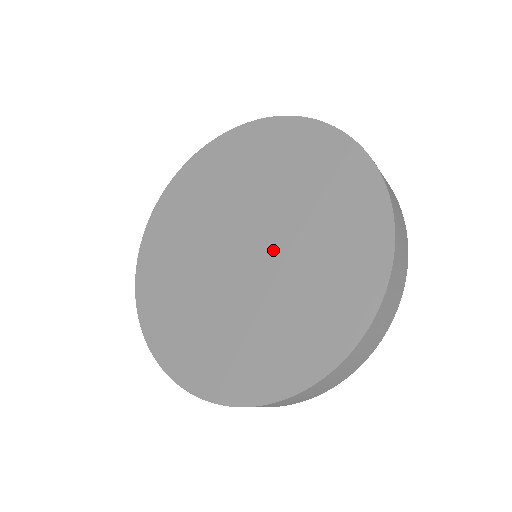
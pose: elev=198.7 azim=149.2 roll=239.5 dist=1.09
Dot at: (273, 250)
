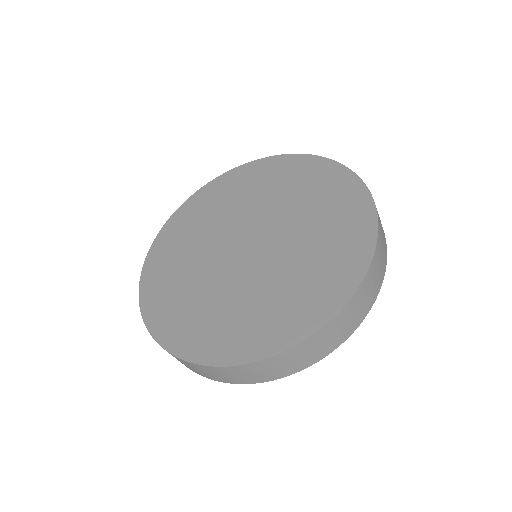
Dot at: (264, 258)
